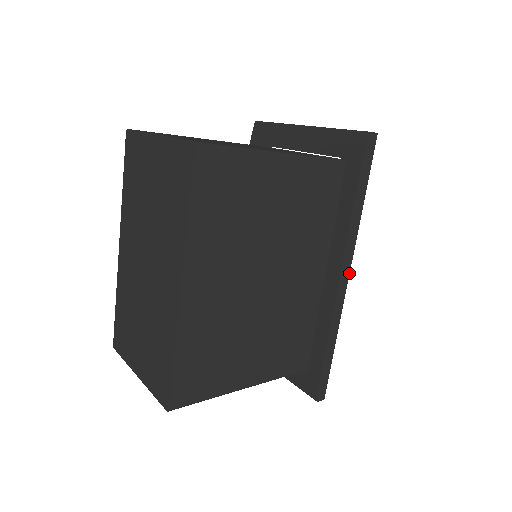
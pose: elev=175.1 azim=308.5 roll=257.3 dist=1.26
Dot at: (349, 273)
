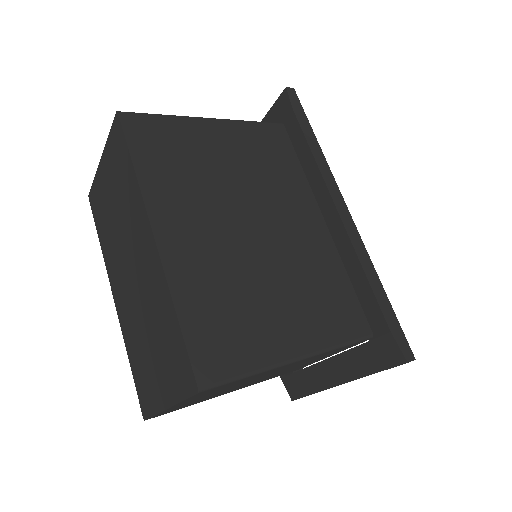
Dot at: (346, 206)
